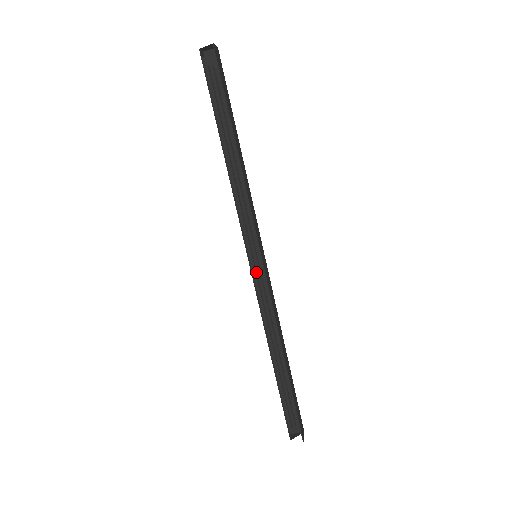
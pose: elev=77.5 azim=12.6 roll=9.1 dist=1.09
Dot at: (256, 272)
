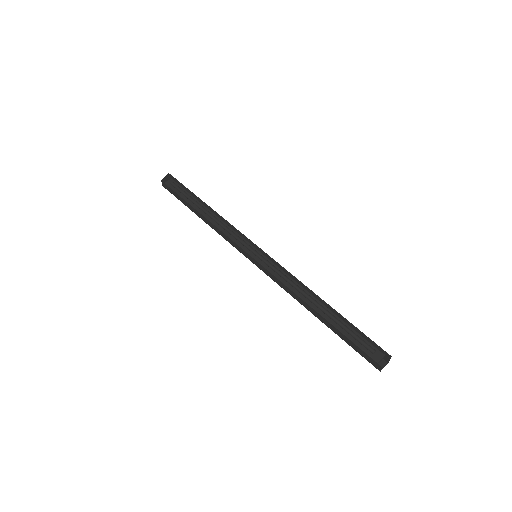
Dot at: (262, 260)
